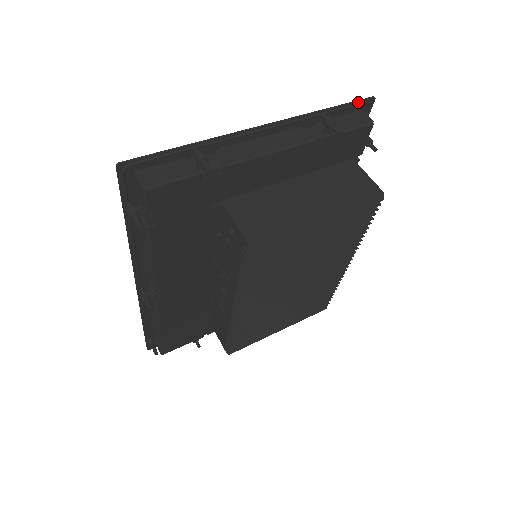
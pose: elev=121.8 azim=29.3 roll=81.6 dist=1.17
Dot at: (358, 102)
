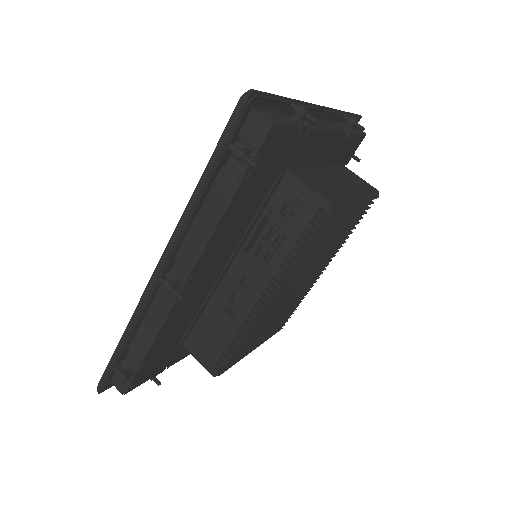
Dot at: (356, 115)
